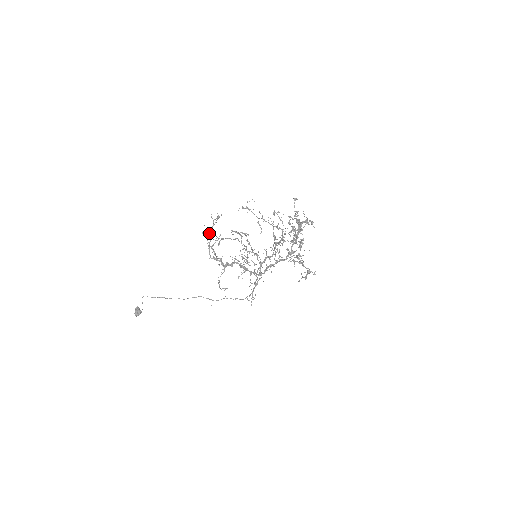
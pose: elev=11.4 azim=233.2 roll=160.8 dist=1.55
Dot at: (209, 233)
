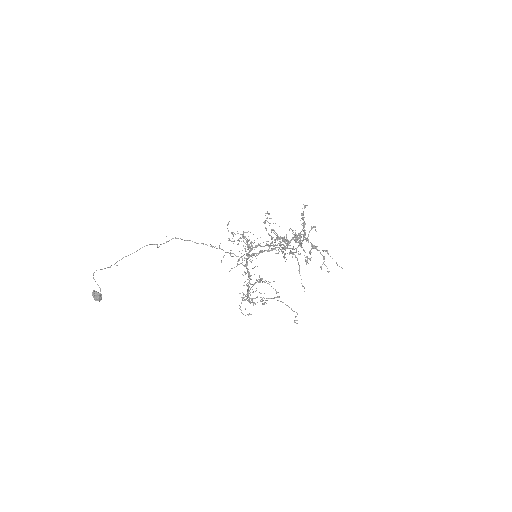
Dot at: occluded
